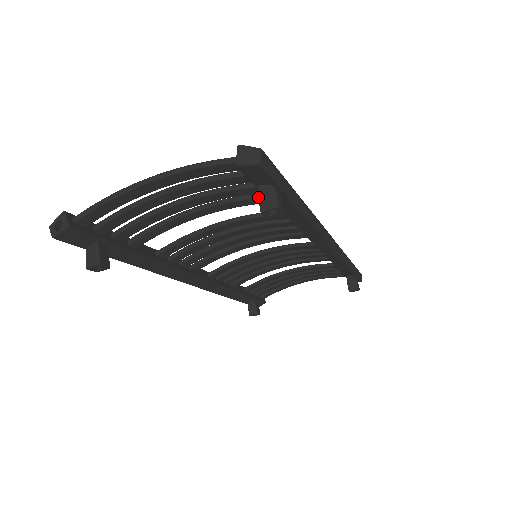
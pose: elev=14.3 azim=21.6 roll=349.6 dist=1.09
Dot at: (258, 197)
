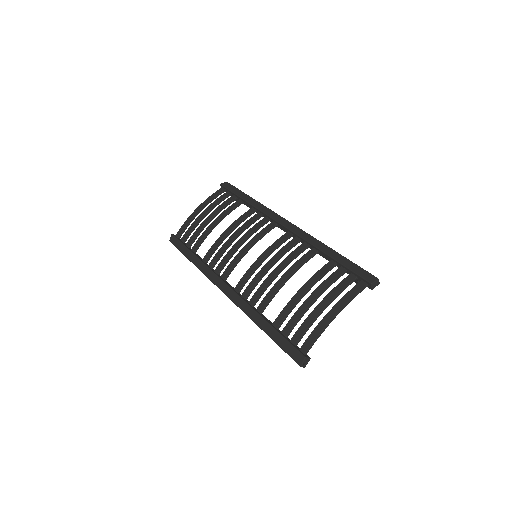
Dot at: (358, 282)
